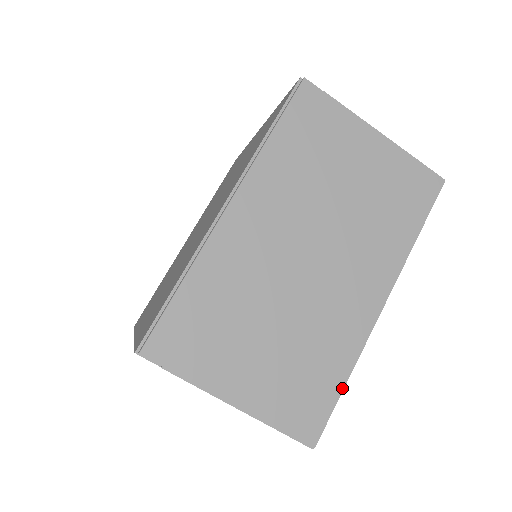
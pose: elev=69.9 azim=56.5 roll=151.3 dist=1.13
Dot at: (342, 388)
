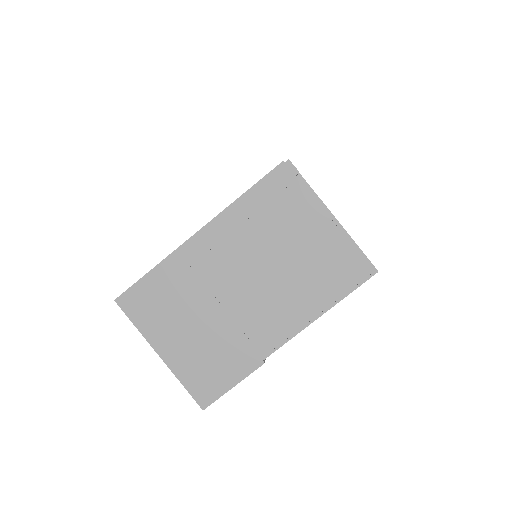
Dot at: occluded
